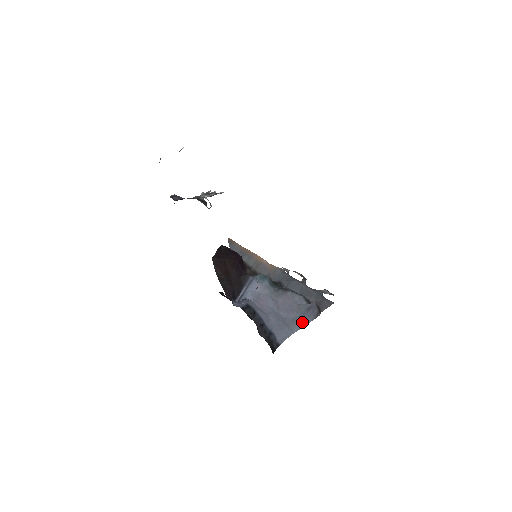
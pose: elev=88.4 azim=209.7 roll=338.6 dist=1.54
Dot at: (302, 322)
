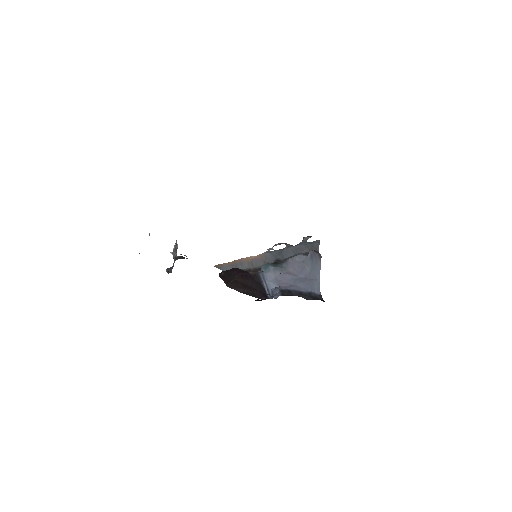
Dot at: (317, 269)
